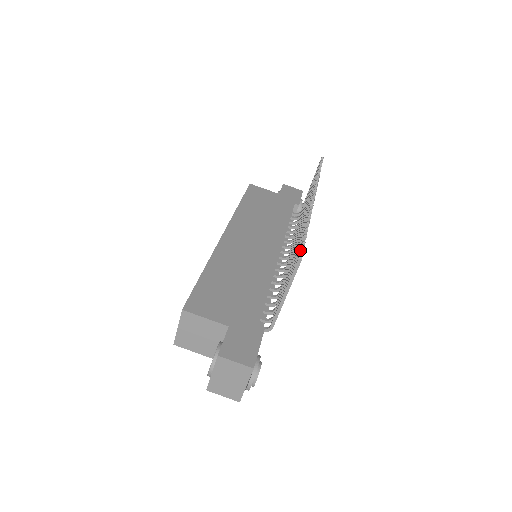
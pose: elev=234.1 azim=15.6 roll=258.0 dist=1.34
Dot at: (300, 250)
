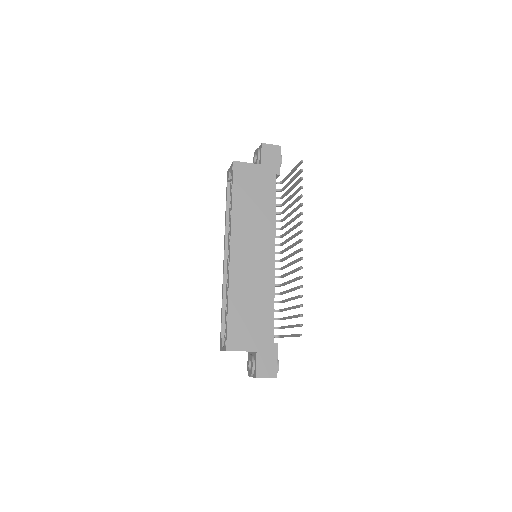
Dot at: (300, 326)
